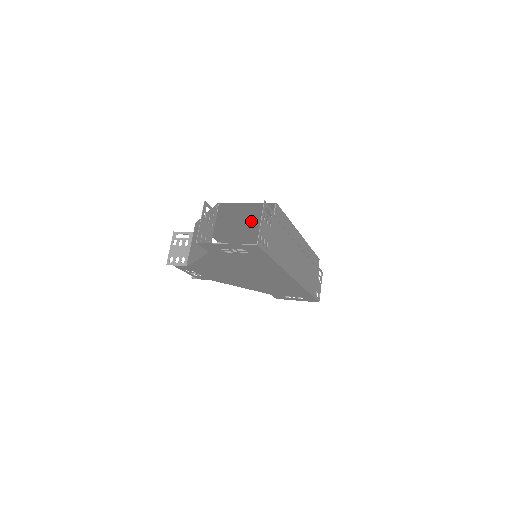
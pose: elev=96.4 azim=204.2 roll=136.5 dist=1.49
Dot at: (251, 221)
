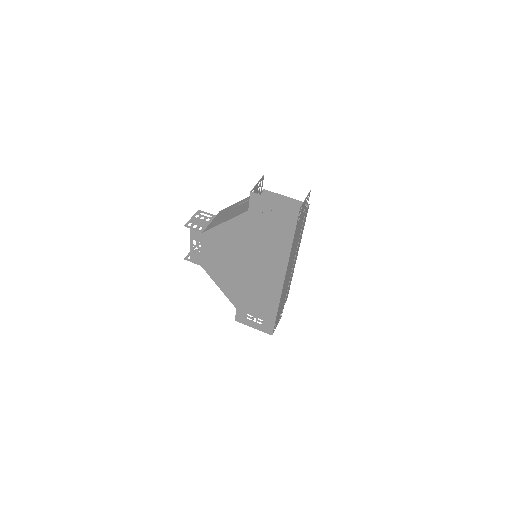
Dot at: occluded
